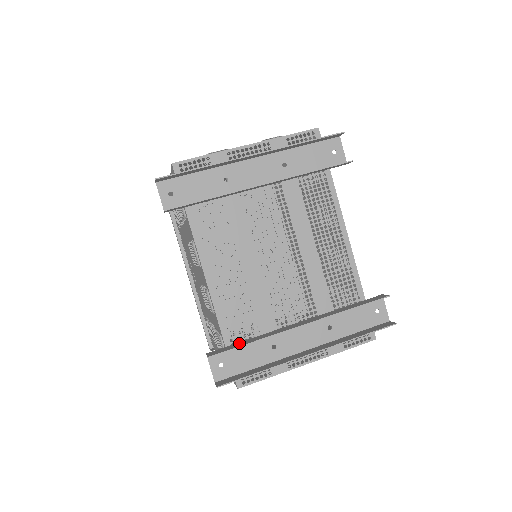
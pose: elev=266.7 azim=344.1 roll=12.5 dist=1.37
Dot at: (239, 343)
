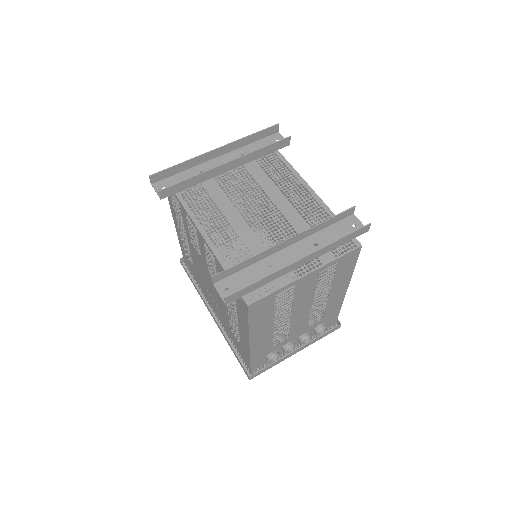
Dot at: (238, 268)
